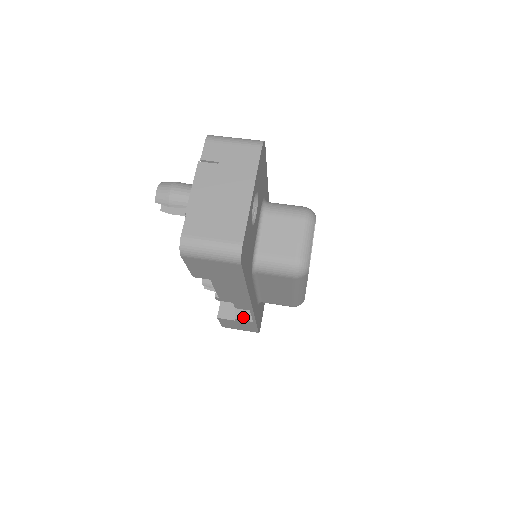
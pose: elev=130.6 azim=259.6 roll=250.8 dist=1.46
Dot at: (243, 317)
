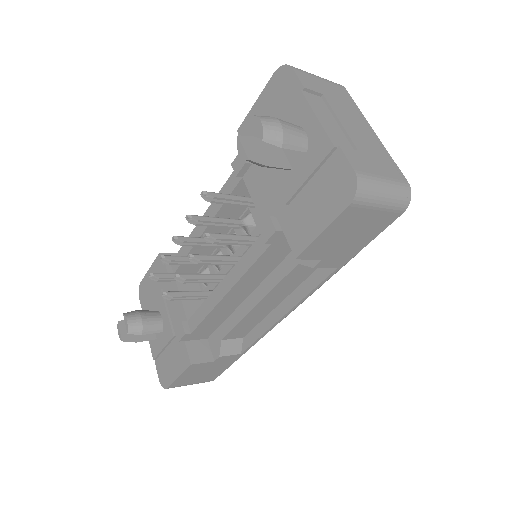
Dot at: (230, 351)
